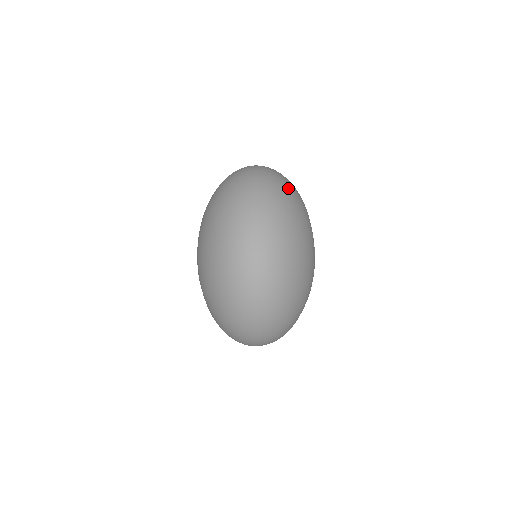
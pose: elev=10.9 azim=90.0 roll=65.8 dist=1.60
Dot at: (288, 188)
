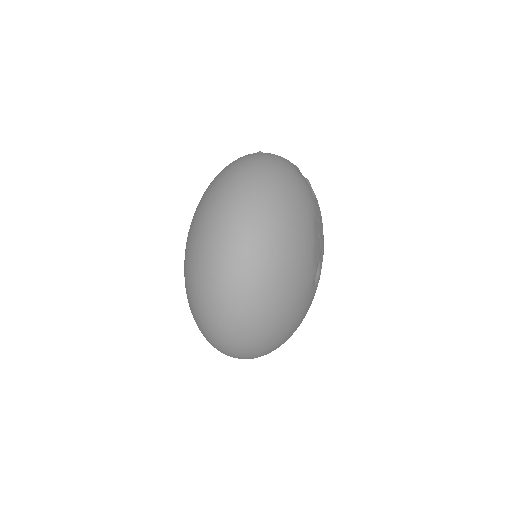
Dot at: (282, 246)
